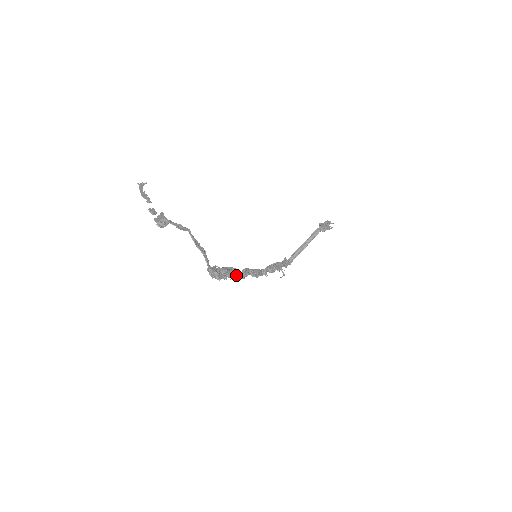
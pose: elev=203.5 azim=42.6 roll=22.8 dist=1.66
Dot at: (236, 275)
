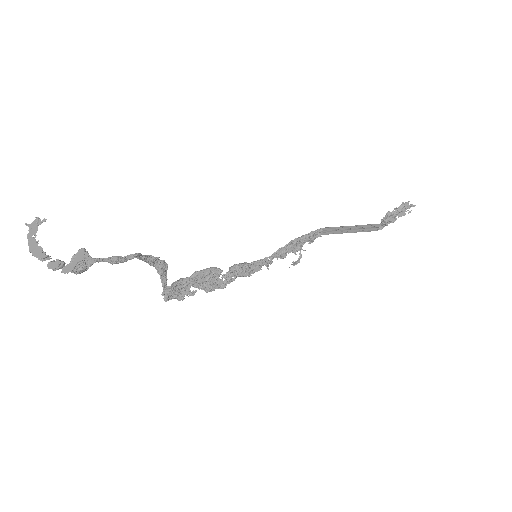
Dot at: (211, 287)
